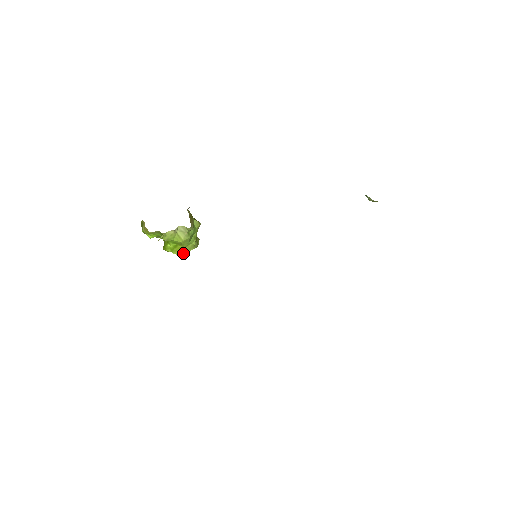
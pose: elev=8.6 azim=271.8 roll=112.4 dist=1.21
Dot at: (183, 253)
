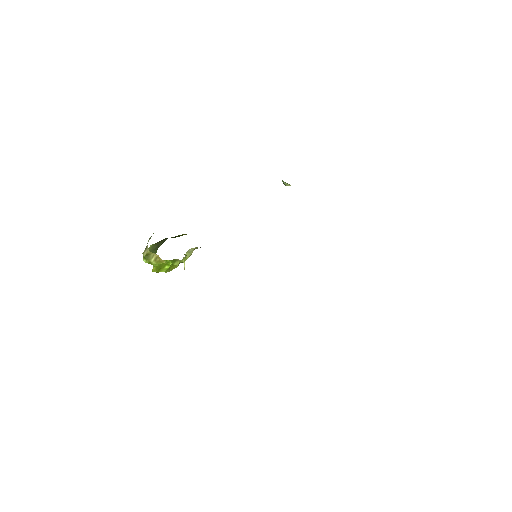
Dot at: occluded
